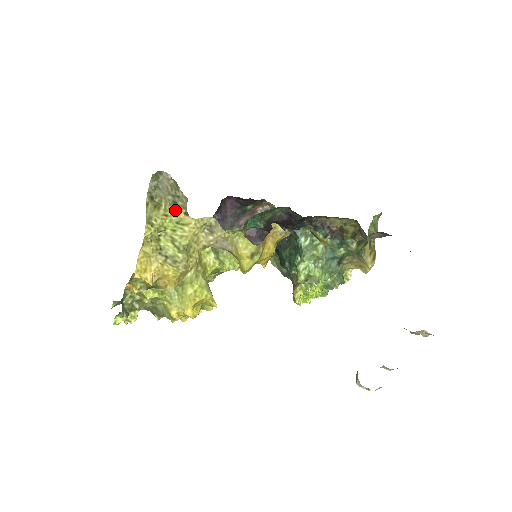
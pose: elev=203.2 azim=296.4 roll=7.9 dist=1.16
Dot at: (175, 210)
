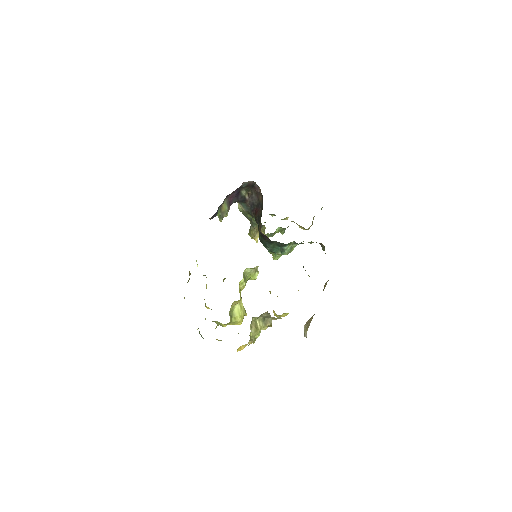
Dot at: (265, 325)
